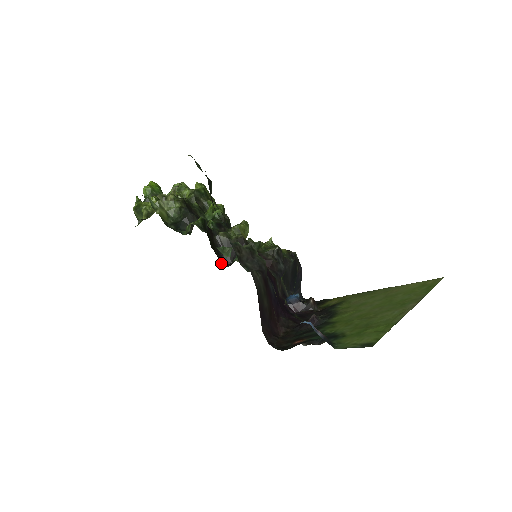
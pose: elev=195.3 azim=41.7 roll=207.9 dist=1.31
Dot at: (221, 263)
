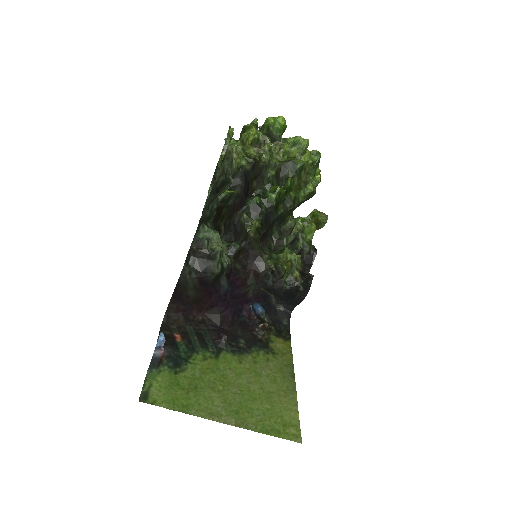
Dot at: (224, 233)
